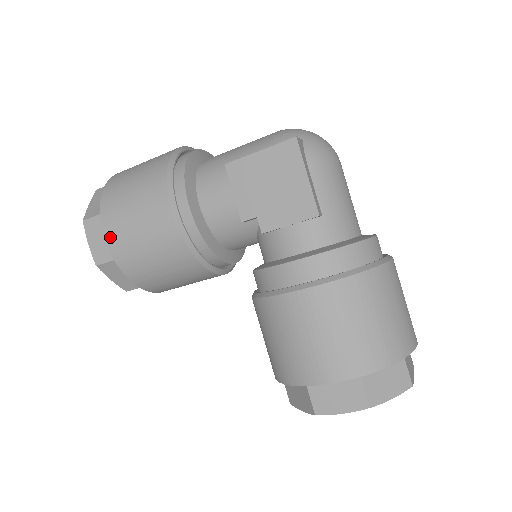
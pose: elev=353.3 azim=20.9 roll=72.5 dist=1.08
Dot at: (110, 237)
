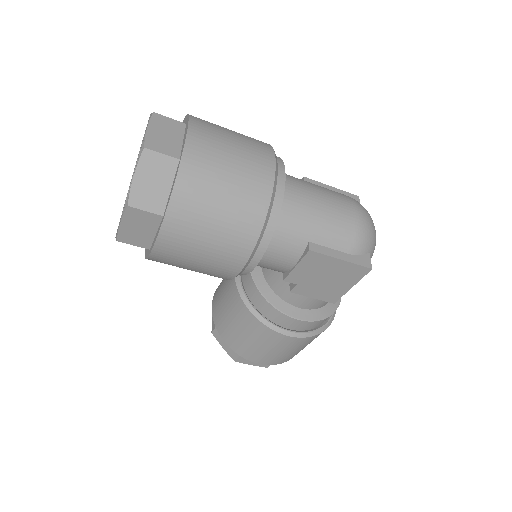
Dot at: (162, 248)
